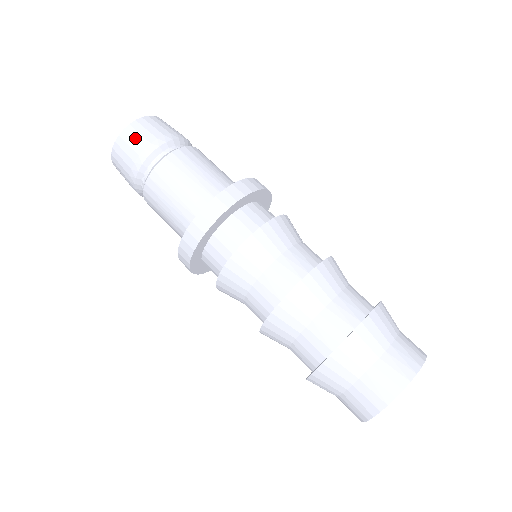
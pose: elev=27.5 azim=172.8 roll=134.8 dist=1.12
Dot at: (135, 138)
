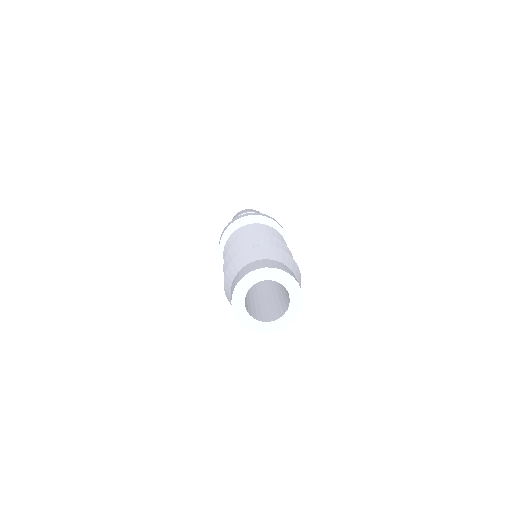
Dot at: (256, 211)
